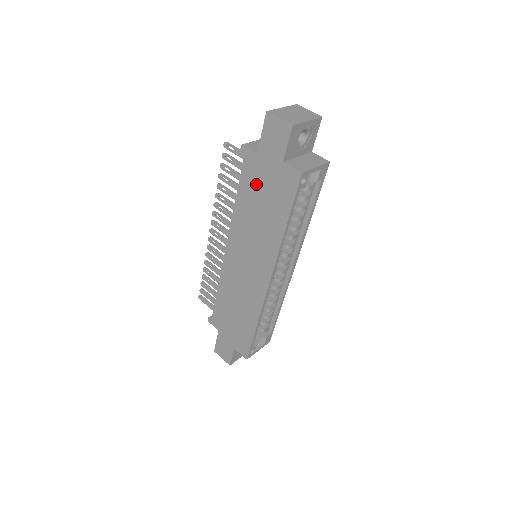
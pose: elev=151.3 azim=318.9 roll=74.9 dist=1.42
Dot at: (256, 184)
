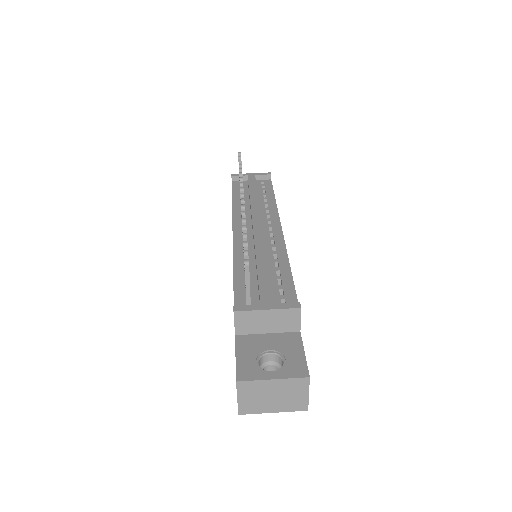
Dot at: occluded
